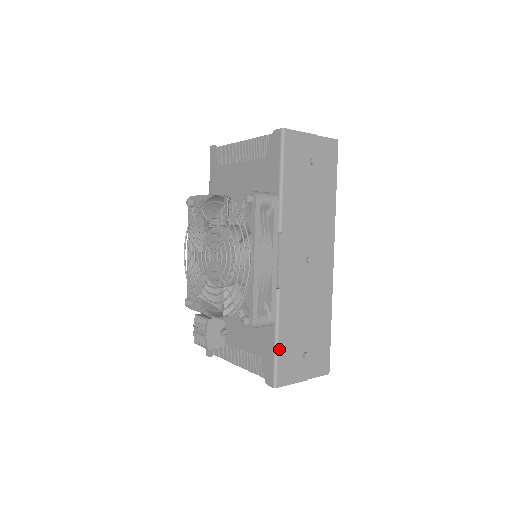
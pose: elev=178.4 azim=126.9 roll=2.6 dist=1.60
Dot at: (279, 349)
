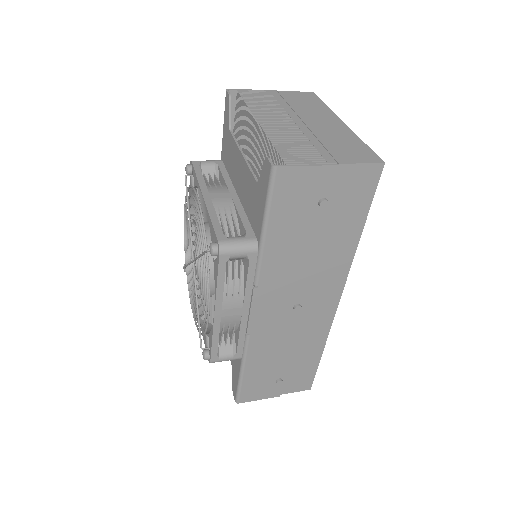
Dot at: (244, 379)
